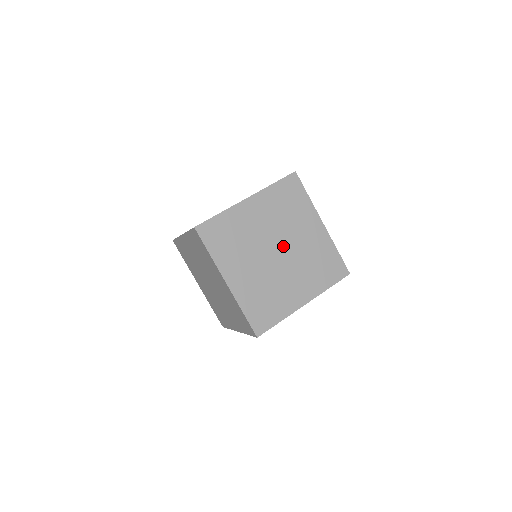
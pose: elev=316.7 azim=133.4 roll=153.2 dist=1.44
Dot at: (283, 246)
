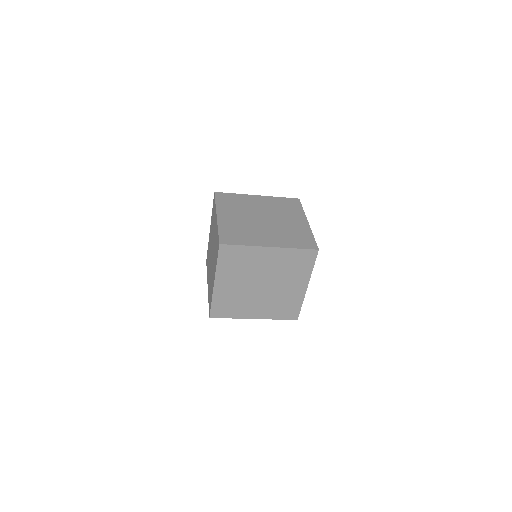
Dot at: (269, 284)
